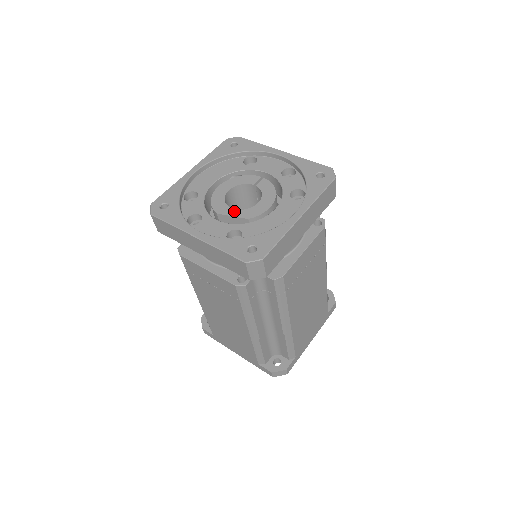
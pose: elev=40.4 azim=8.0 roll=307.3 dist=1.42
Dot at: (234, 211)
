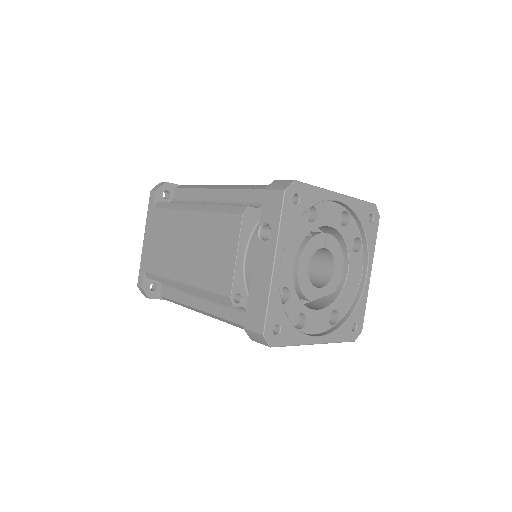
Dot at: (322, 291)
